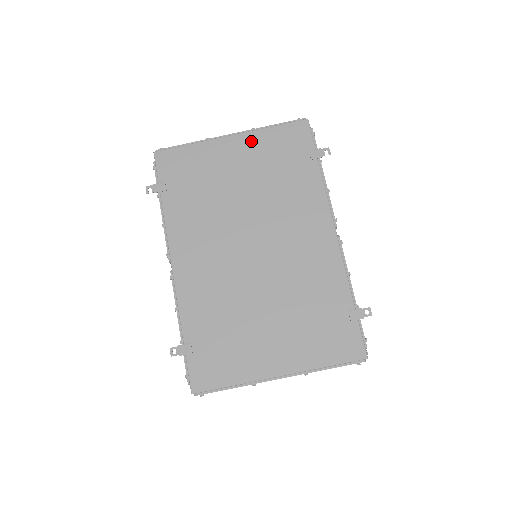
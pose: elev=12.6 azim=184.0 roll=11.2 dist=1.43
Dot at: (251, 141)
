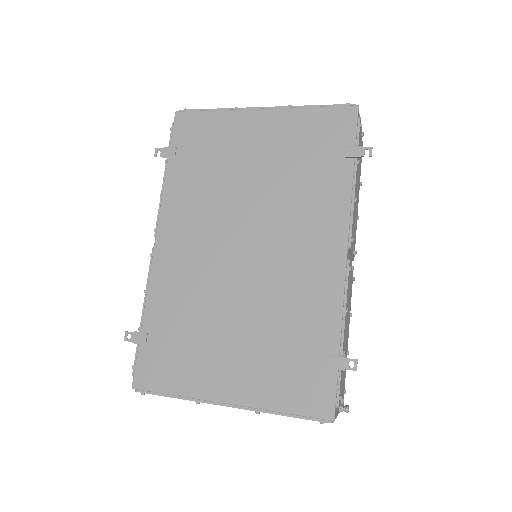
Dot at: (282, 120)
